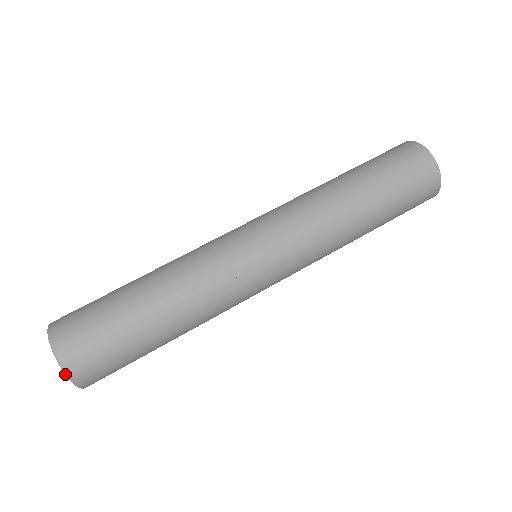
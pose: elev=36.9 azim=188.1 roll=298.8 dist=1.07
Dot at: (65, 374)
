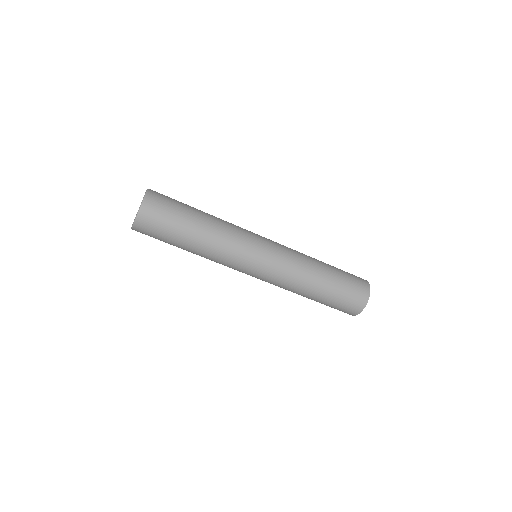
Dot at: (140, 206)
